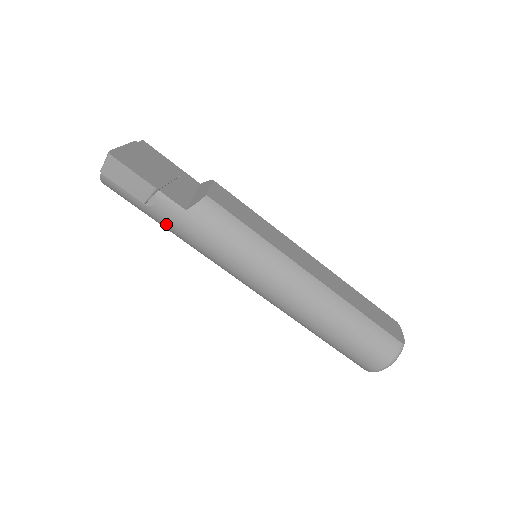
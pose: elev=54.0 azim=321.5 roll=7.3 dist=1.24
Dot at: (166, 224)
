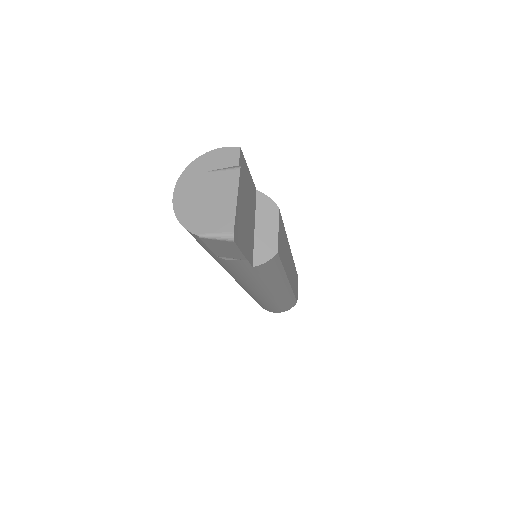
Dot at: (217, 260)
